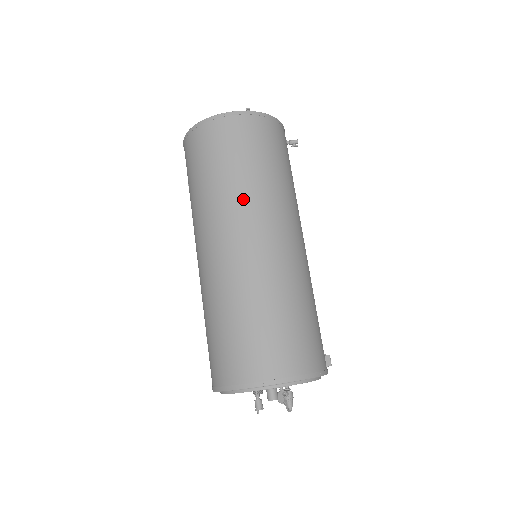
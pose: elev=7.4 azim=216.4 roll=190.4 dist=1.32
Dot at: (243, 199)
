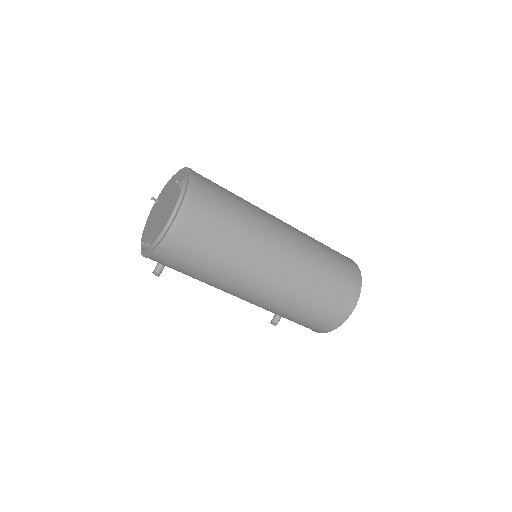
Dot at: (257, 233)
